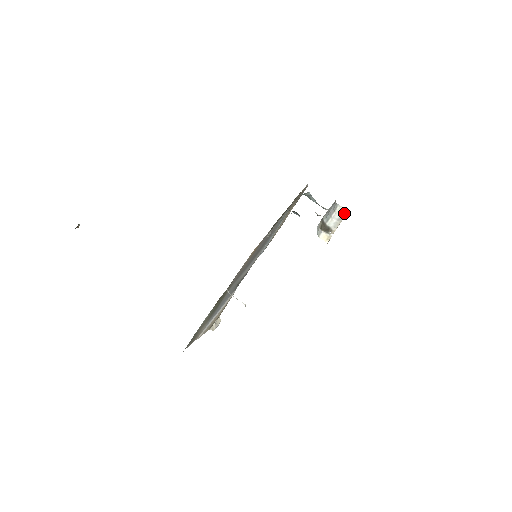
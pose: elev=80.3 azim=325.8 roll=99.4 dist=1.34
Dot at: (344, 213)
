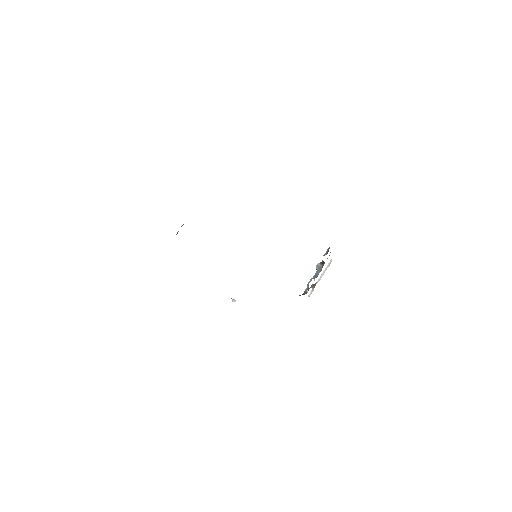
Dot at: occluded
